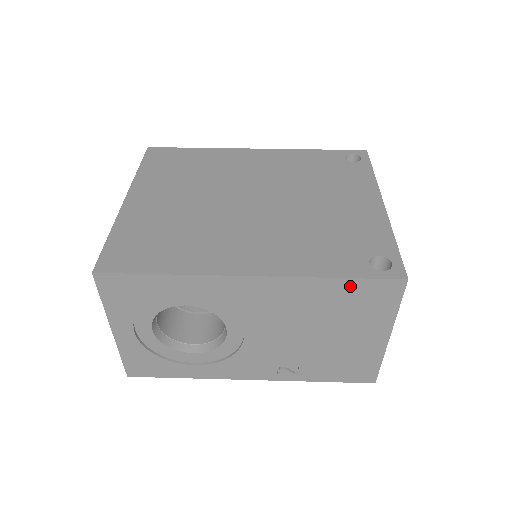
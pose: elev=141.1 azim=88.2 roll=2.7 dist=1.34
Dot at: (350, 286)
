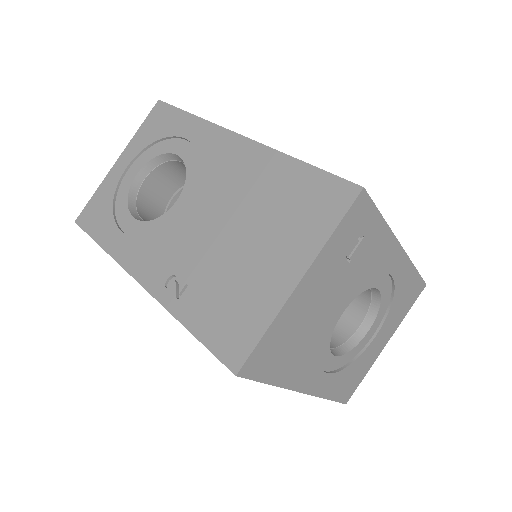
Dot at: (306, 176)
